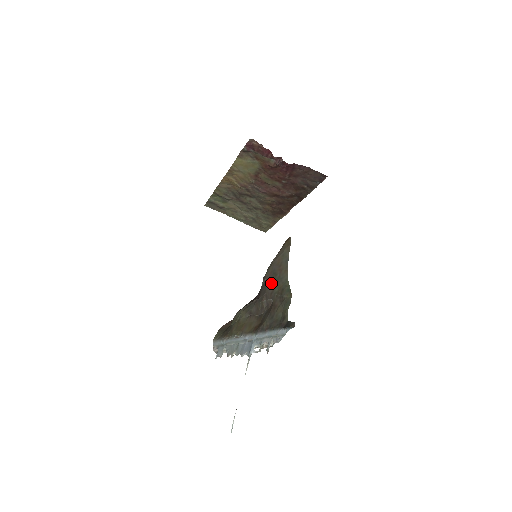
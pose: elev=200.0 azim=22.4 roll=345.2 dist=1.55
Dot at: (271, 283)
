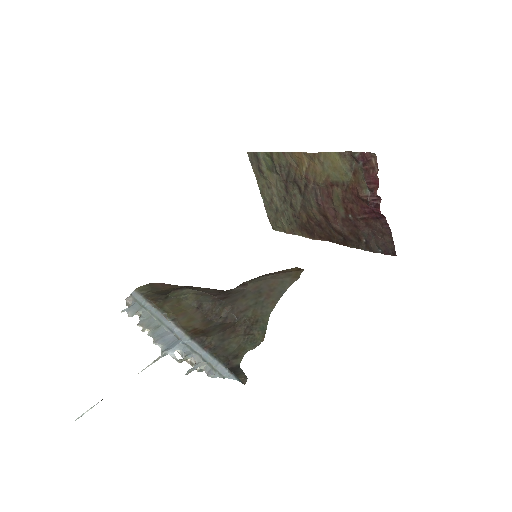
Dot at: (249, 299)
